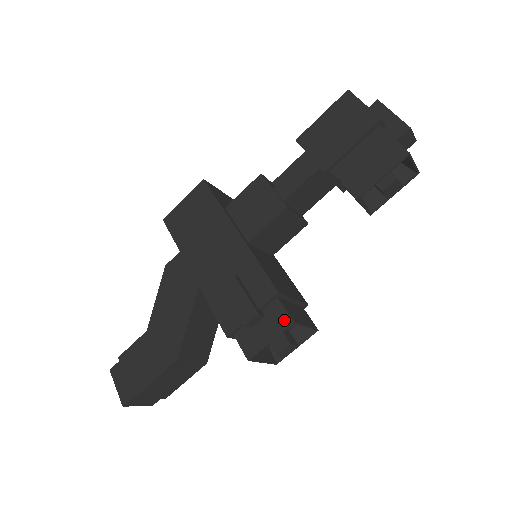
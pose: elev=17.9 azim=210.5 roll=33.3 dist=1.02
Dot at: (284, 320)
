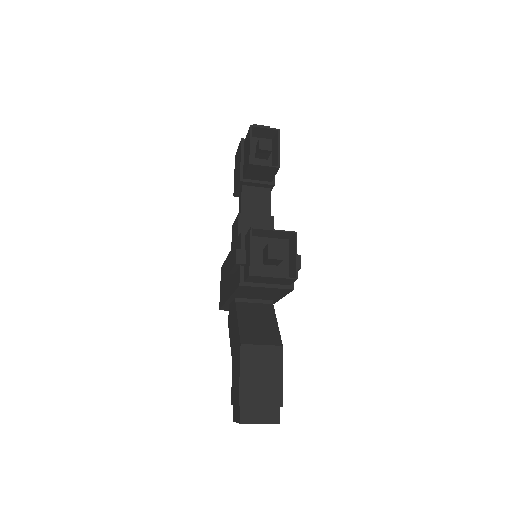
Dot at: (249, 235)
